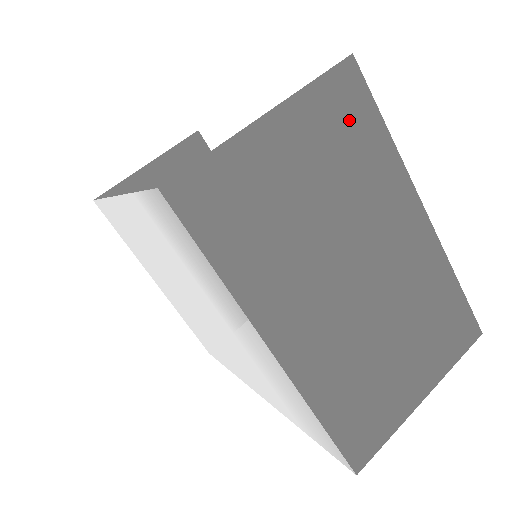
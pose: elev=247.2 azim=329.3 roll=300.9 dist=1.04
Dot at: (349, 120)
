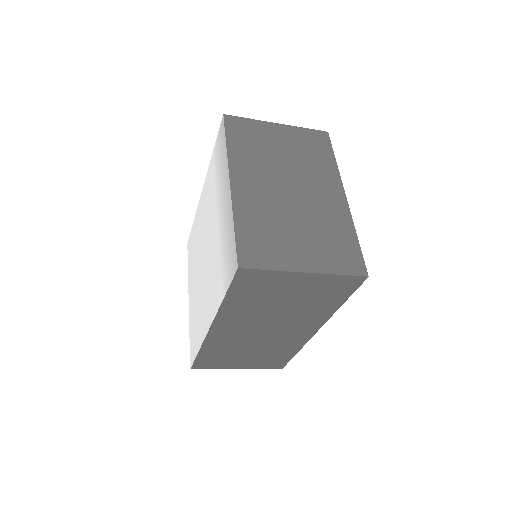
Dot at: (316, 145)
